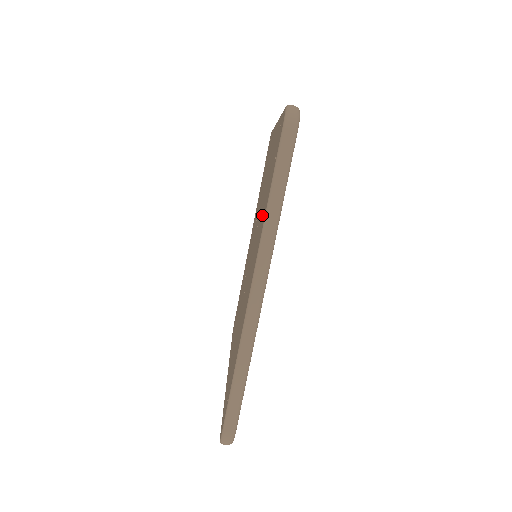
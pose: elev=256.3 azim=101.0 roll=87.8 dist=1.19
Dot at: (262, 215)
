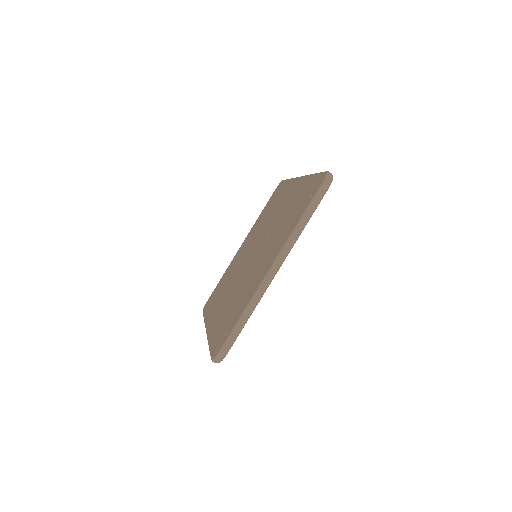
Dot at: (285, 227)
